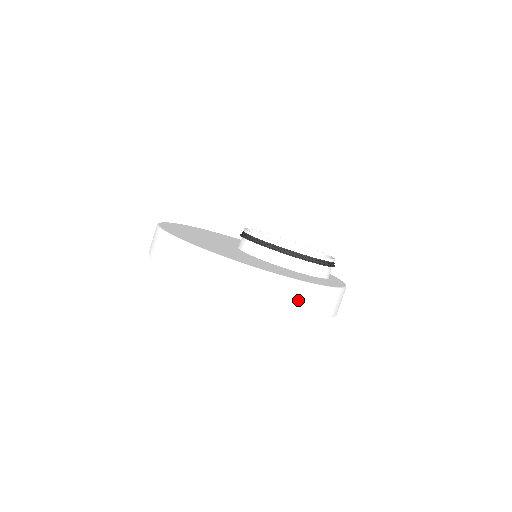
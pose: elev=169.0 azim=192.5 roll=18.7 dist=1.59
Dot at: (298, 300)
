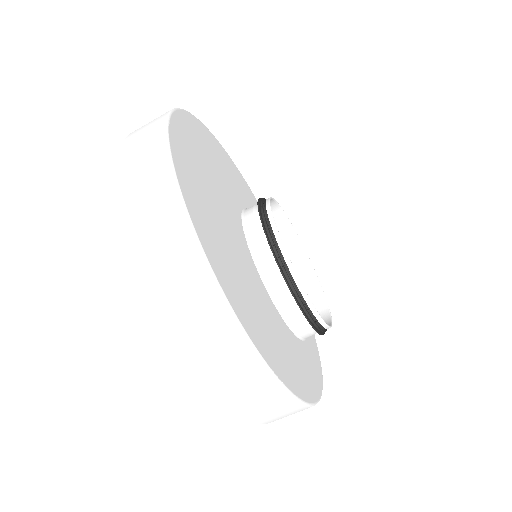
Dot at: occluded
